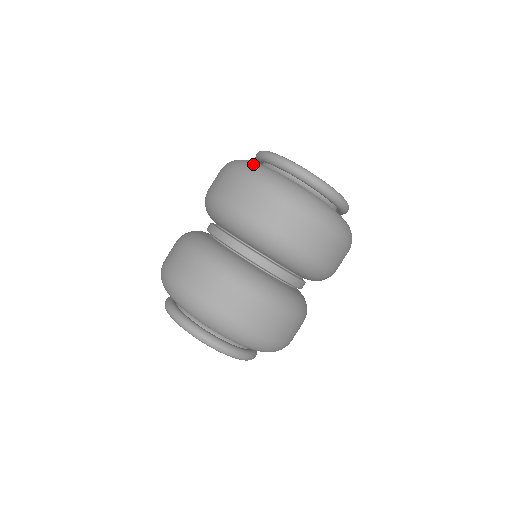
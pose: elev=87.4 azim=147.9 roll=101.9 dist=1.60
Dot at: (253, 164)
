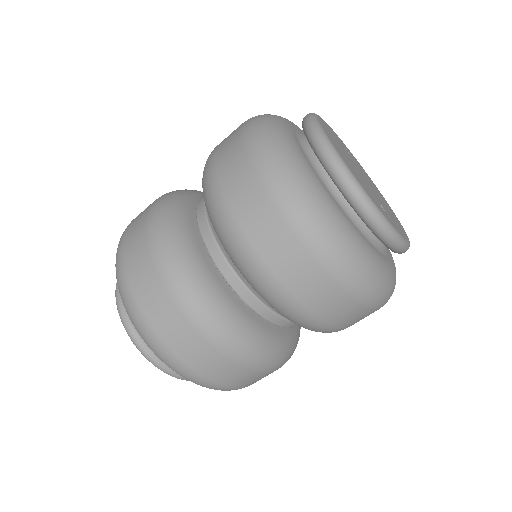
Dot at: (306, 186)
